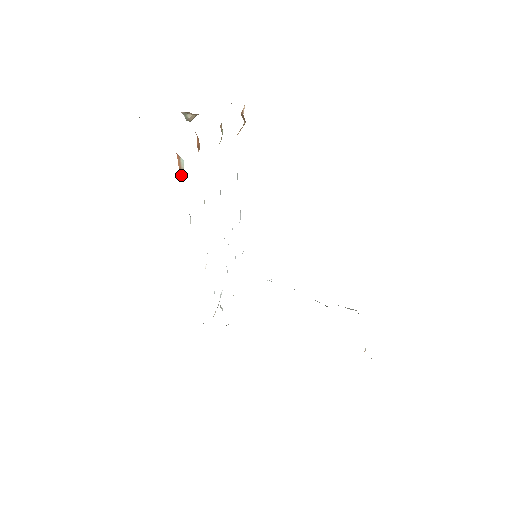
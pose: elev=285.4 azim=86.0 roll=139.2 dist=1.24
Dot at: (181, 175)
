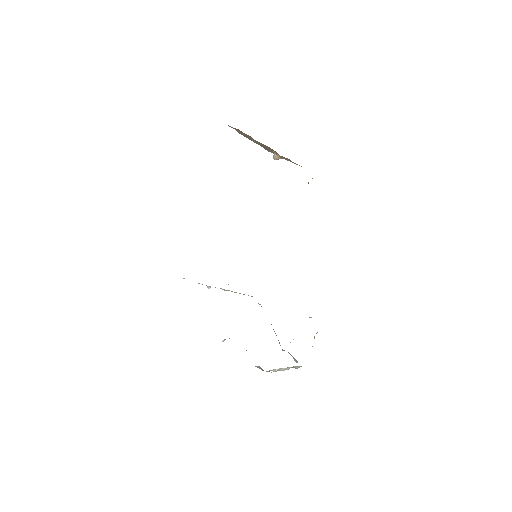
Dot at: occluded
